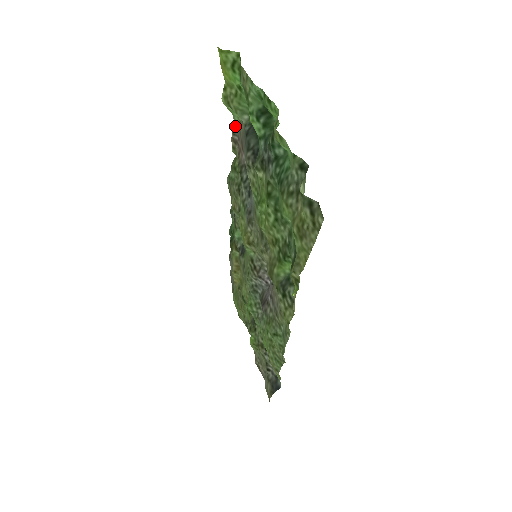
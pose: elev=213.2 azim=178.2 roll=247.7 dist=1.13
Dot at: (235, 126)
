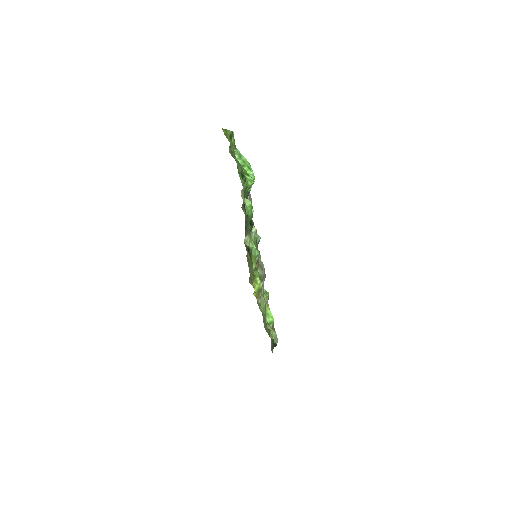
Dot at: occluded
